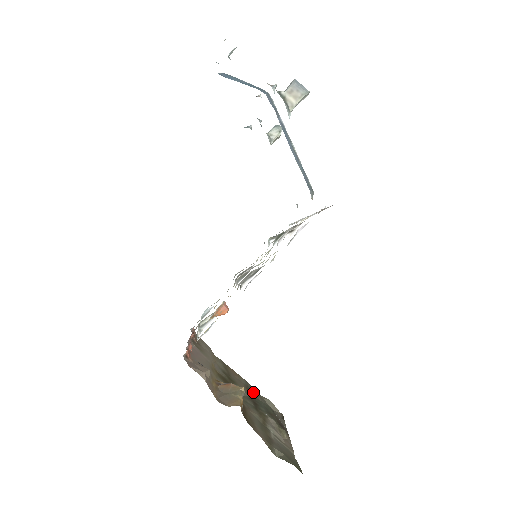
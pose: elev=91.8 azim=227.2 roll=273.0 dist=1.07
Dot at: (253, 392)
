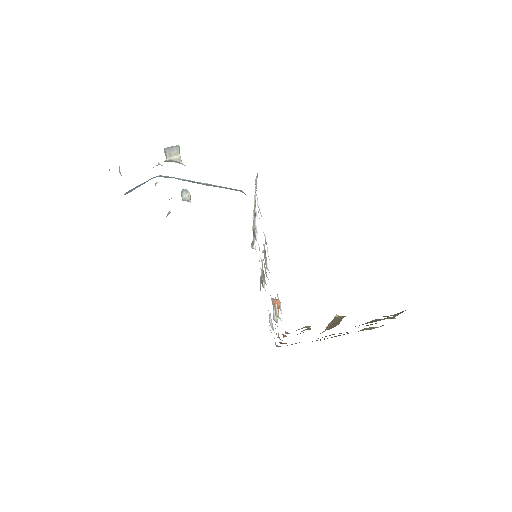
Dot at: occluded
